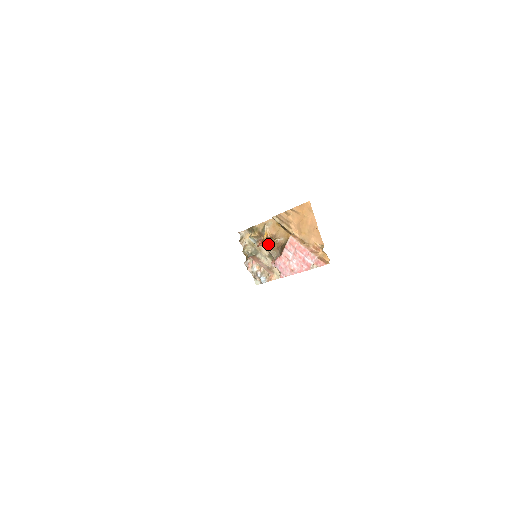
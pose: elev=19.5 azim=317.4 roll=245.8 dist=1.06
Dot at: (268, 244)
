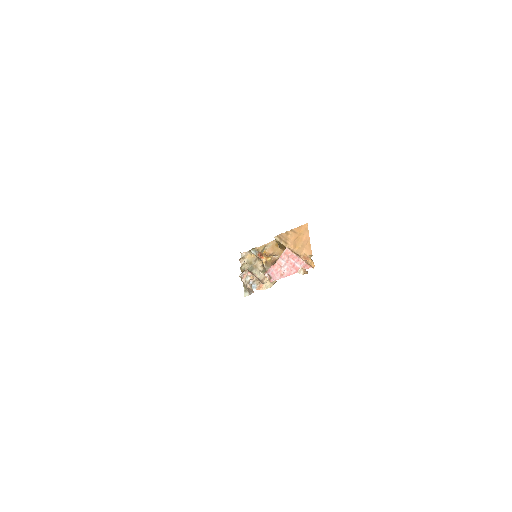
Dot at: (265, 259)
